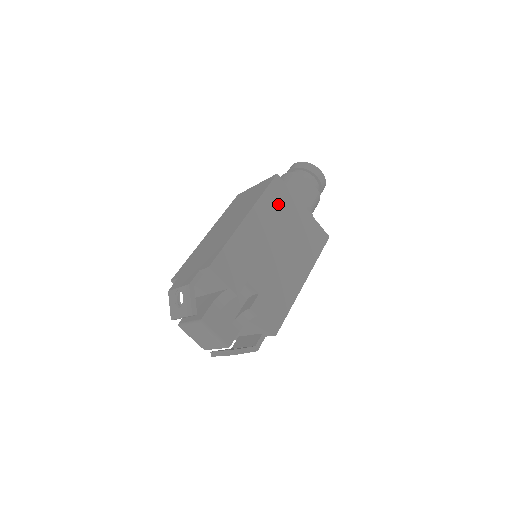
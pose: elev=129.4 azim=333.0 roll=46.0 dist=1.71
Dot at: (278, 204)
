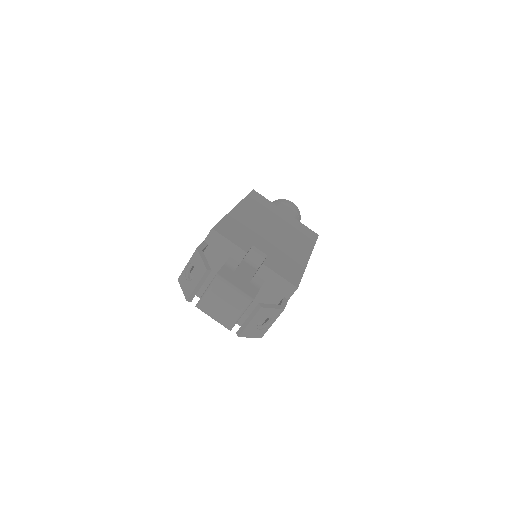
Dot at: (262, 206)
